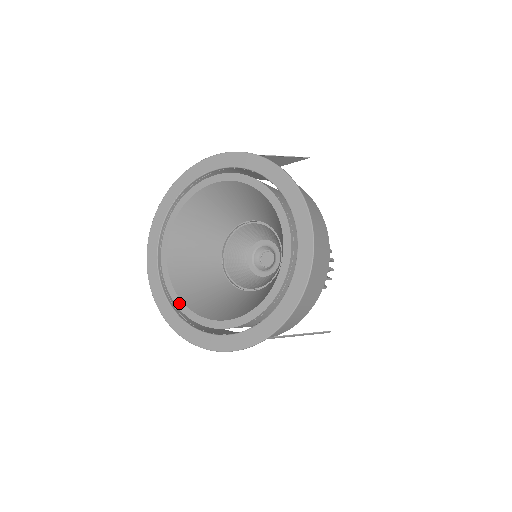
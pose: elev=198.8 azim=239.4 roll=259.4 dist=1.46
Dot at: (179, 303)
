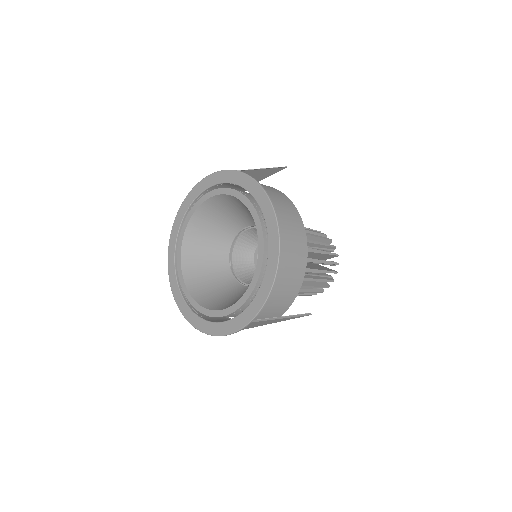
Dot at: (191, 299)
